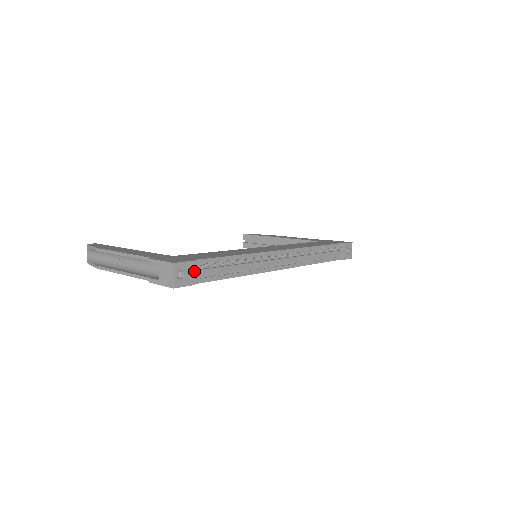
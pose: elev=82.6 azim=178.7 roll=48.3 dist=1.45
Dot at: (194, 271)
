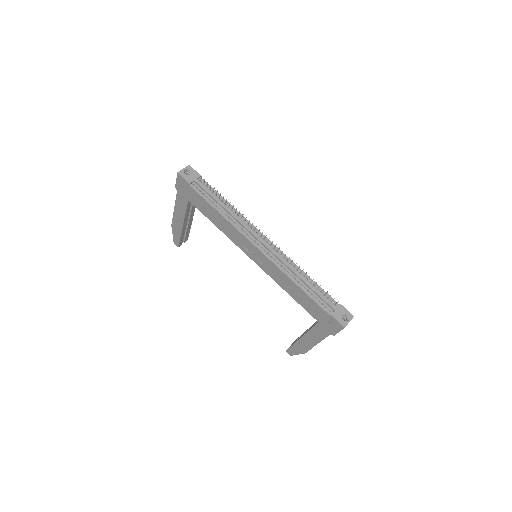
Dot at: (196, 179)
